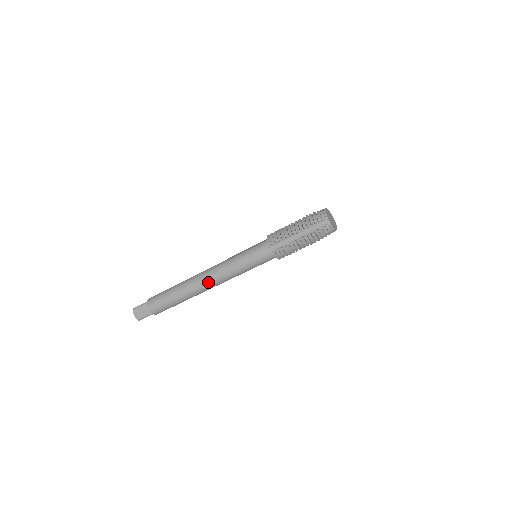
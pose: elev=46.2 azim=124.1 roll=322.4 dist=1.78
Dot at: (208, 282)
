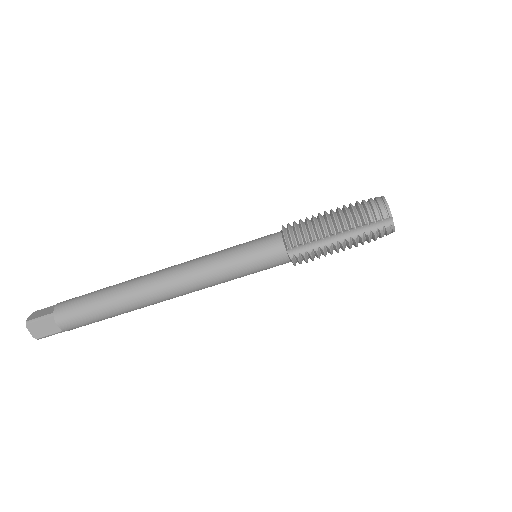
Dot at: (172, 292)
